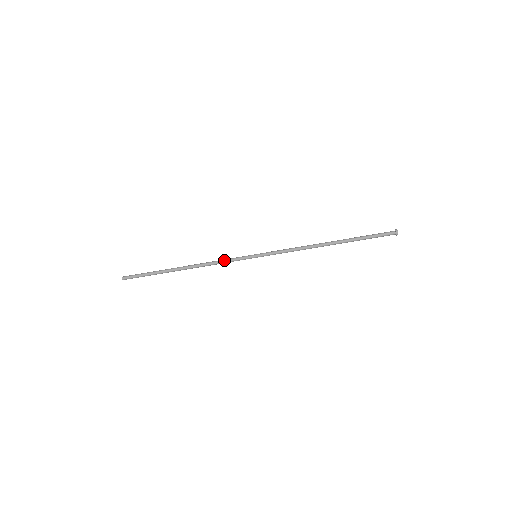
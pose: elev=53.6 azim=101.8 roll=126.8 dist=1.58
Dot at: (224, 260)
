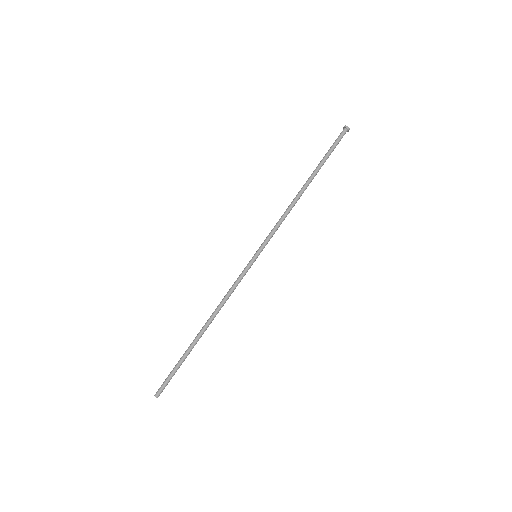
Dot at: (232, 286)
